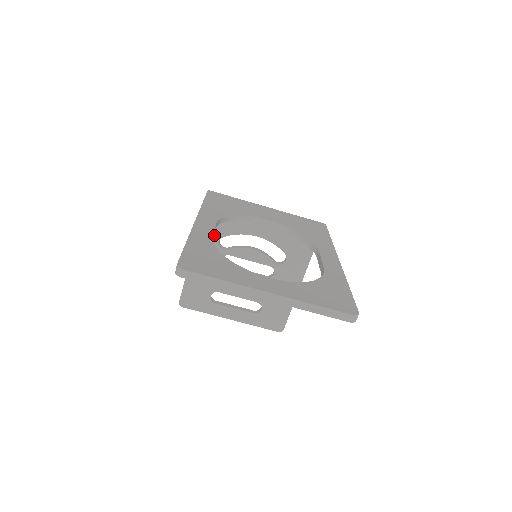
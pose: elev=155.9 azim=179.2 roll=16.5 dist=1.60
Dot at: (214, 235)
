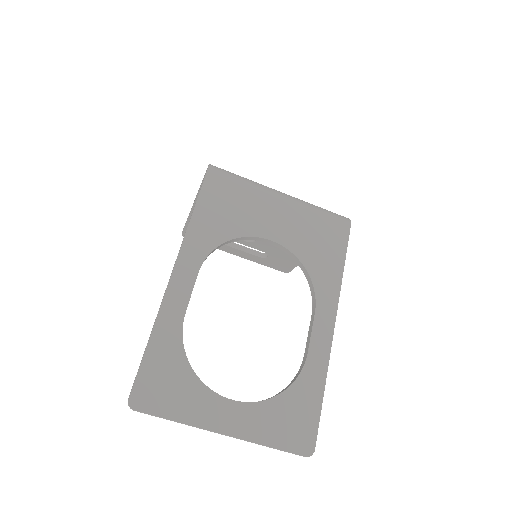
Dot at: occluded
